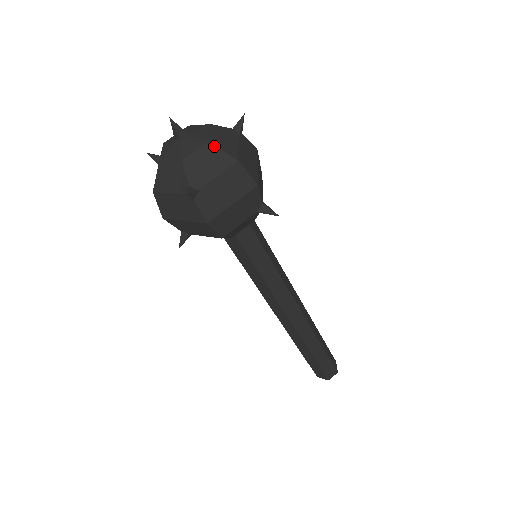
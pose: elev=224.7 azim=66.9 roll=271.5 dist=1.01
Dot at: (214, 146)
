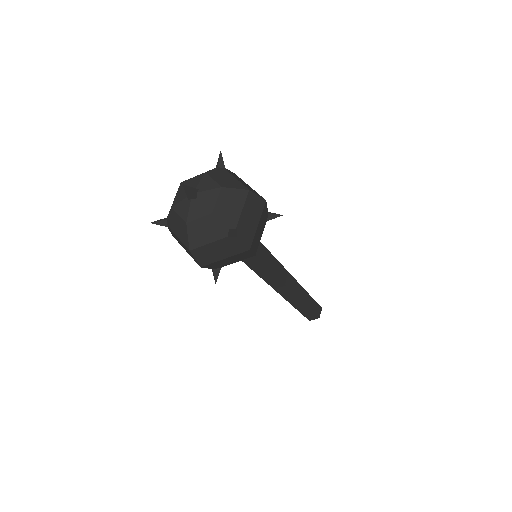
Dot at: (227, 188)
